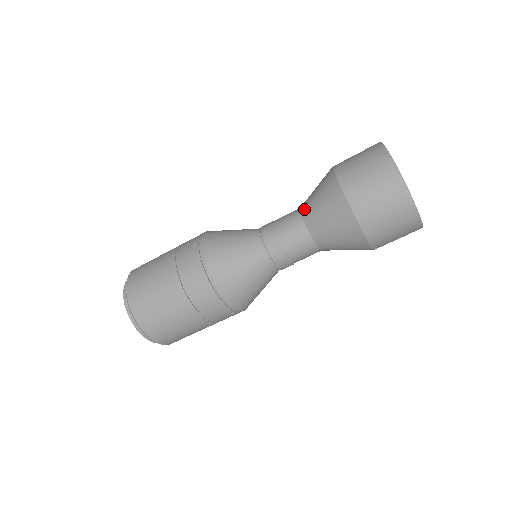
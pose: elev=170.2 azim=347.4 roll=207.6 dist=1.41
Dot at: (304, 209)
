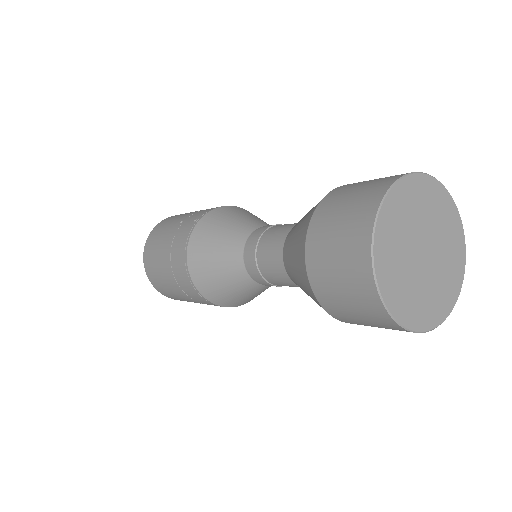
Dot at: (290, 231)
